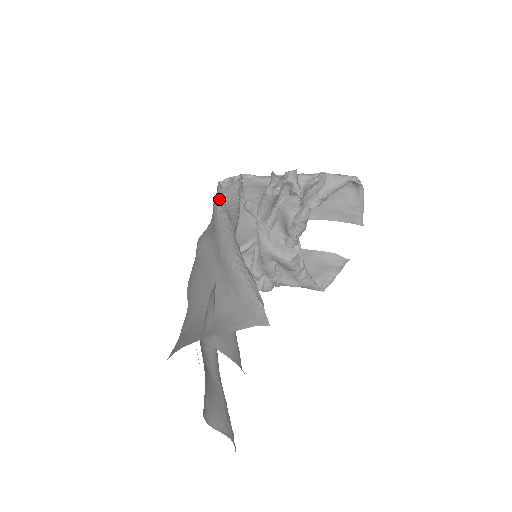
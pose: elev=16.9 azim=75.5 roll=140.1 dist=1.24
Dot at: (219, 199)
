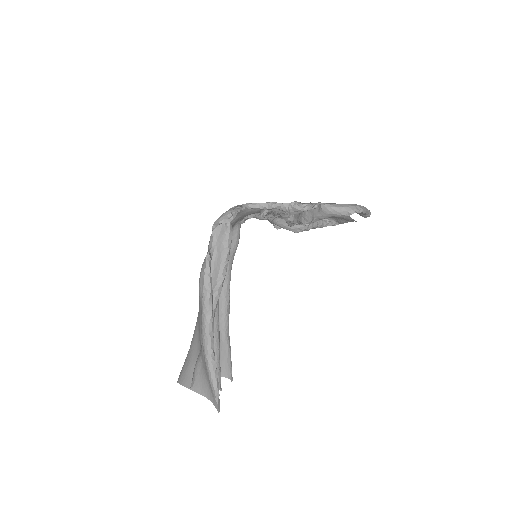
Dot at: (206, 272)
